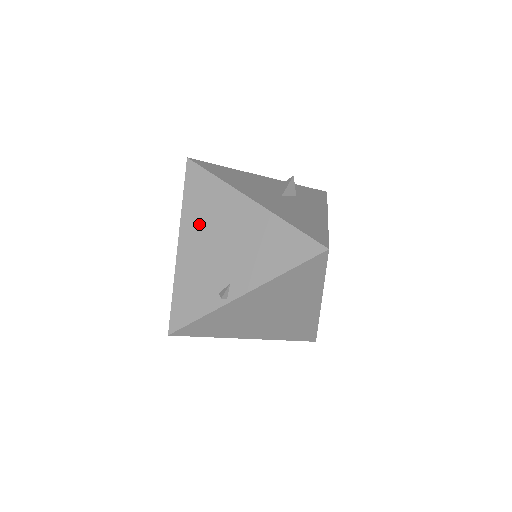
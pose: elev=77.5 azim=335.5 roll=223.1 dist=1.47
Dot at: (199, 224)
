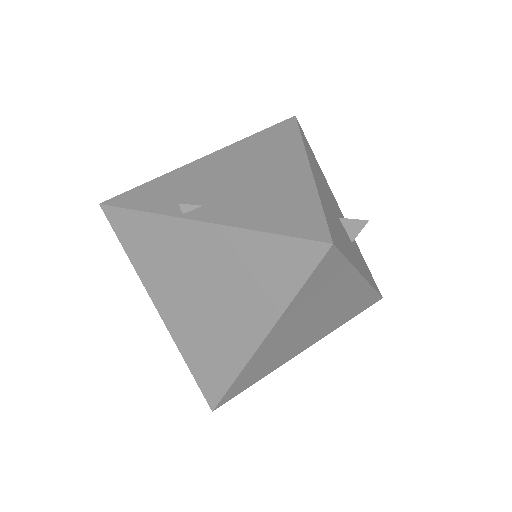
Dot at: (242, 154)
